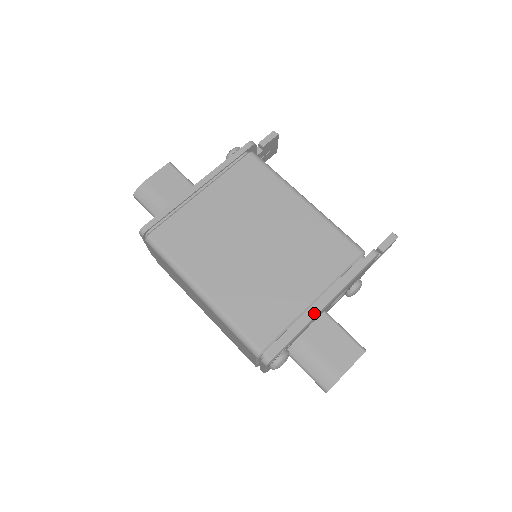
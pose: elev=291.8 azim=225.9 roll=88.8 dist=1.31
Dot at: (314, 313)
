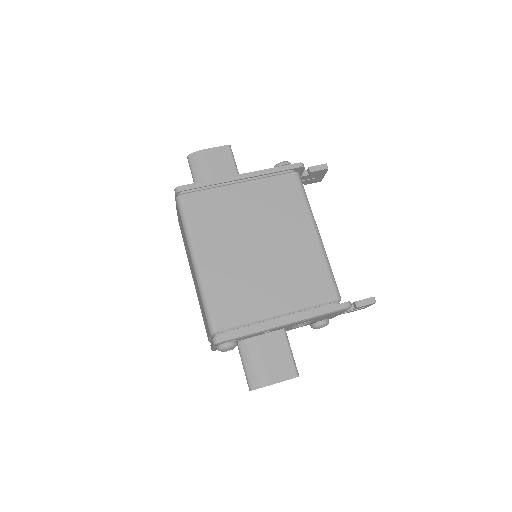
Dot at: (273, 325)
